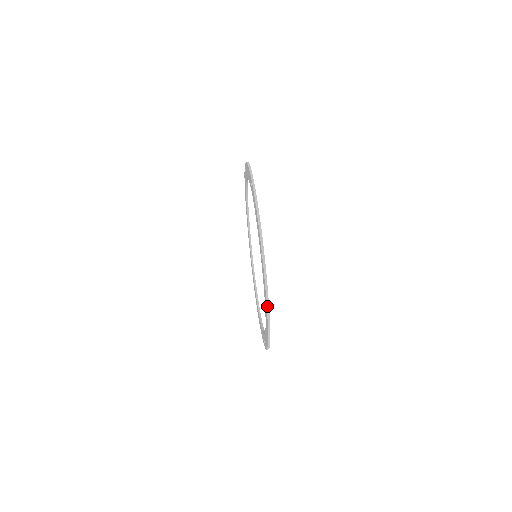
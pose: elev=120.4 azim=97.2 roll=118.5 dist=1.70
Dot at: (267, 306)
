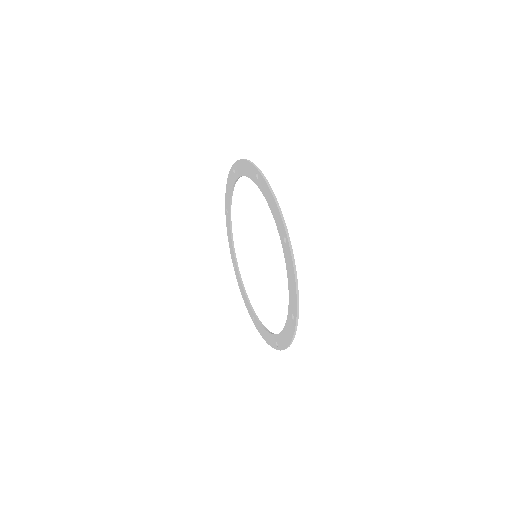
Dot at: (278, 207)
